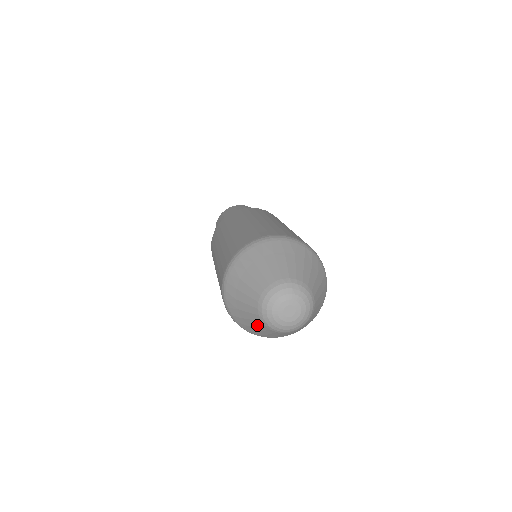
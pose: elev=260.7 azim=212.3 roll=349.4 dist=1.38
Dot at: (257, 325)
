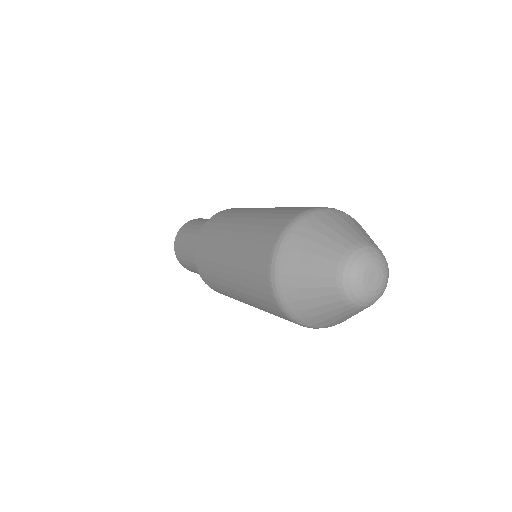
Dot at: (333, 309)
